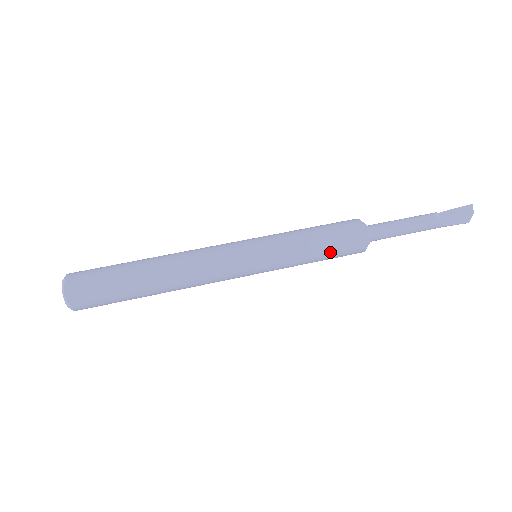
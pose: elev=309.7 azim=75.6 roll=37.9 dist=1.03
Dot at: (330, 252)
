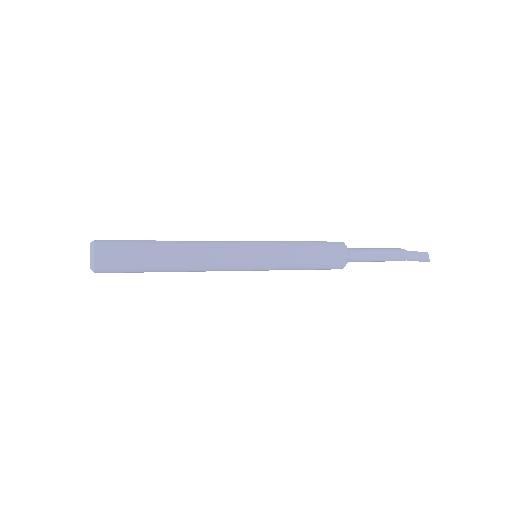
Dot at: (314, 242)
